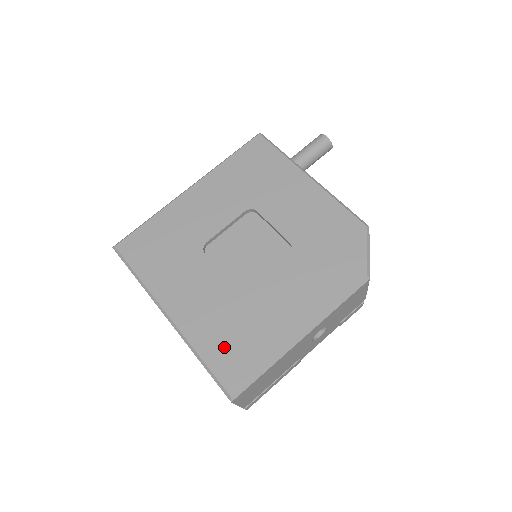
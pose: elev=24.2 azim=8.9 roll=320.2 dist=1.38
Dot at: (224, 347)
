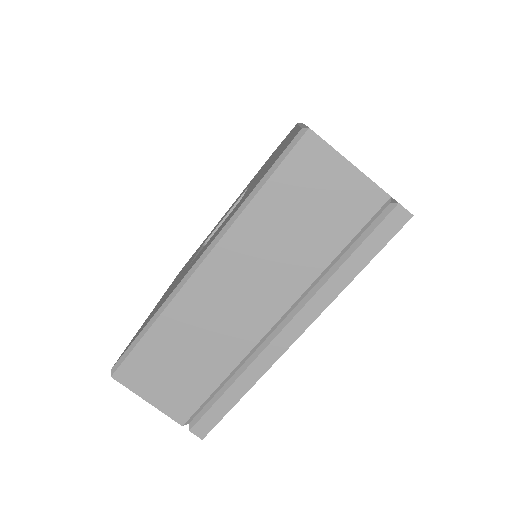
Dot at: (261, 177)
